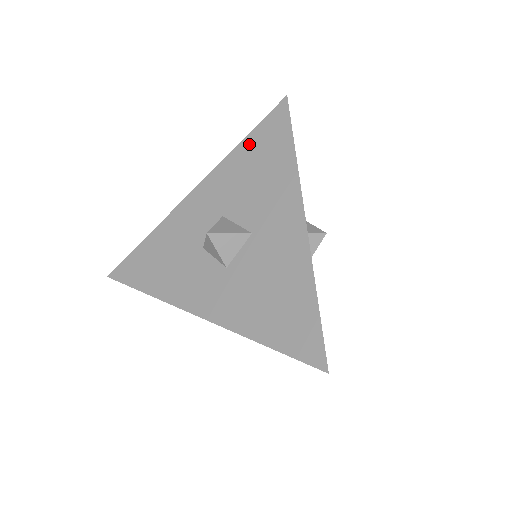
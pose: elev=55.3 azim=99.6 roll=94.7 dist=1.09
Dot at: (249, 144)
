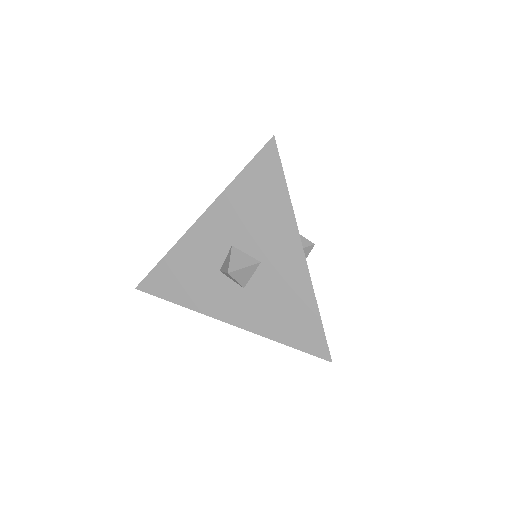
Dot at: (245, 181)
